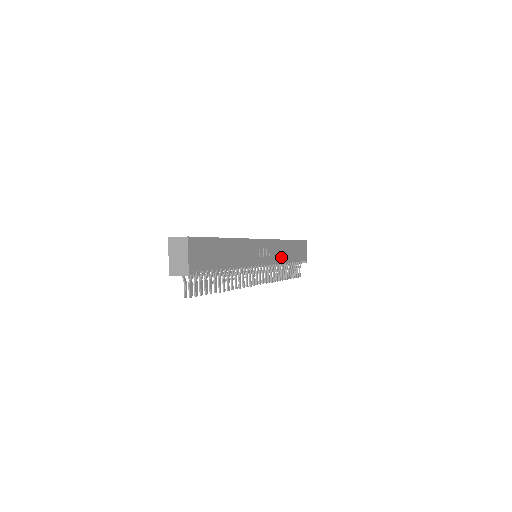
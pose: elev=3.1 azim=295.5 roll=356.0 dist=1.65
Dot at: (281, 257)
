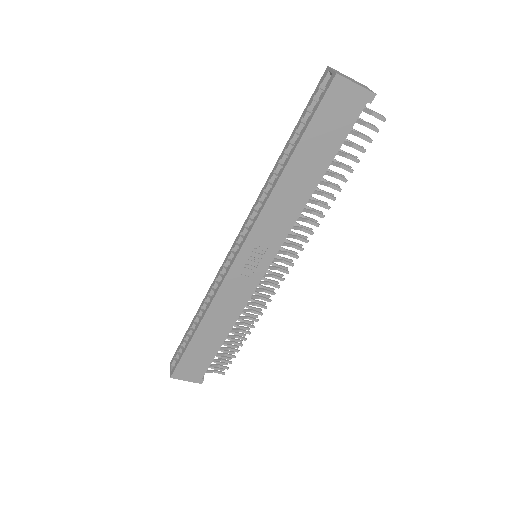
Dot at: (291, 211)
